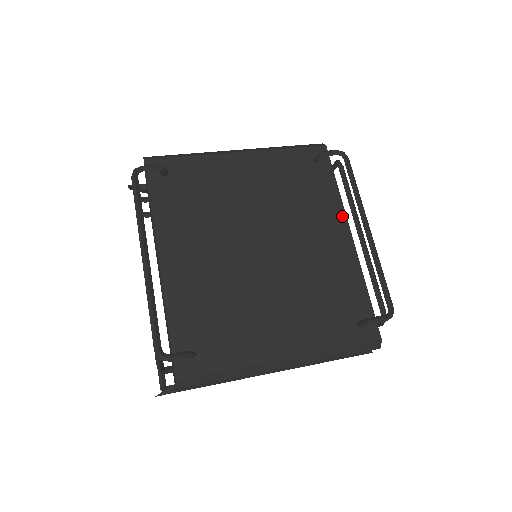
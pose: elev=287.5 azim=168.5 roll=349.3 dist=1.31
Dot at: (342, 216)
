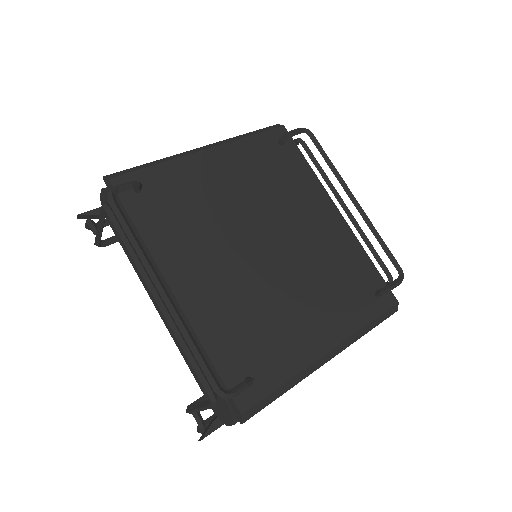
Dot at: (324, 193)
